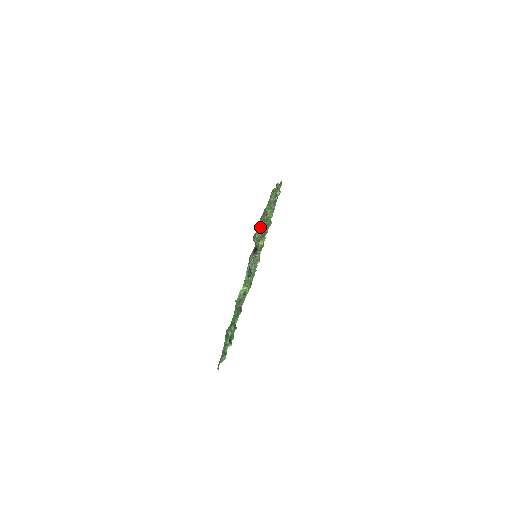
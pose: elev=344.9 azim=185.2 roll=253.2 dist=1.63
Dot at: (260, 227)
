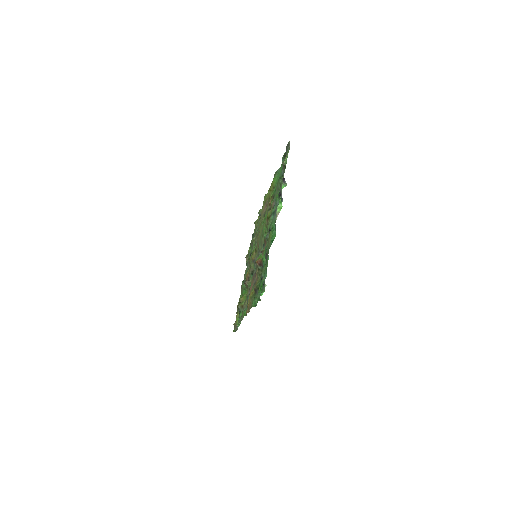
Dot at: (286, 157)
